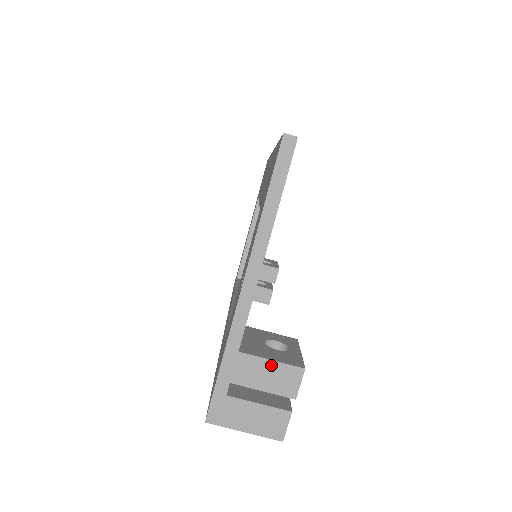
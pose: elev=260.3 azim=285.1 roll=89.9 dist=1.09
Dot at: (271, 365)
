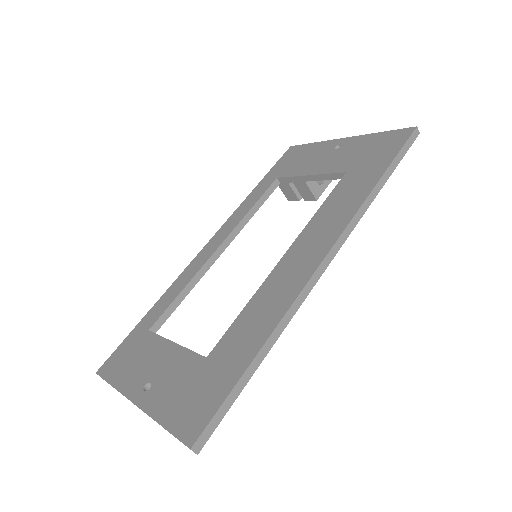
Dot at: occluded
